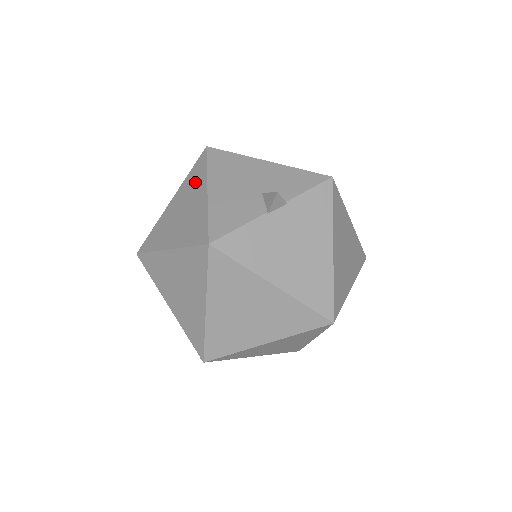
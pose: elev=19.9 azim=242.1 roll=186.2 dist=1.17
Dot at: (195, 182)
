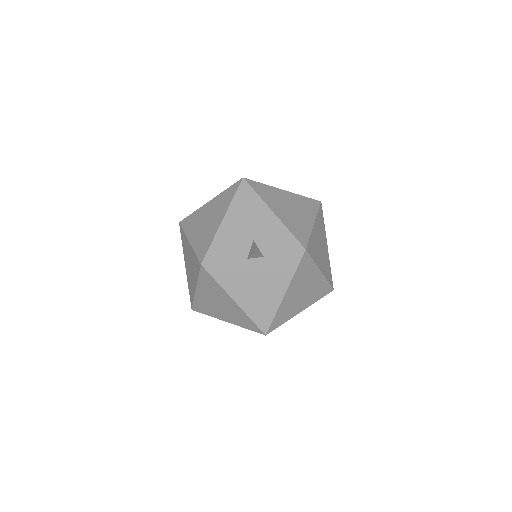
Dot at: (223, 203)
